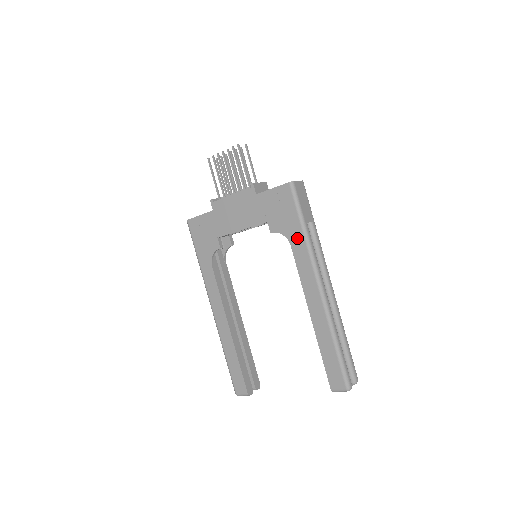
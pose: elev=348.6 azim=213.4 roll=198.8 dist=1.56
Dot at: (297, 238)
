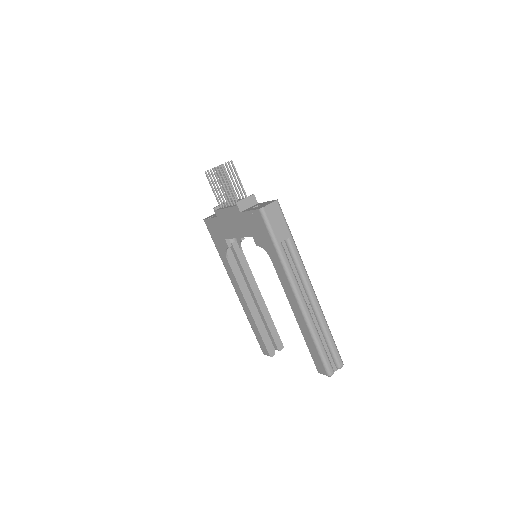
Dot at: (274, 255)
